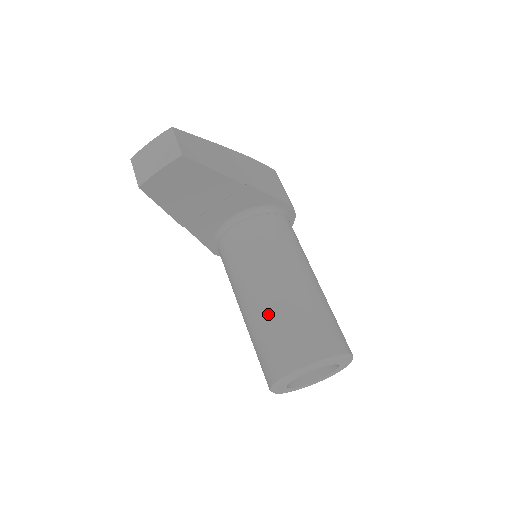
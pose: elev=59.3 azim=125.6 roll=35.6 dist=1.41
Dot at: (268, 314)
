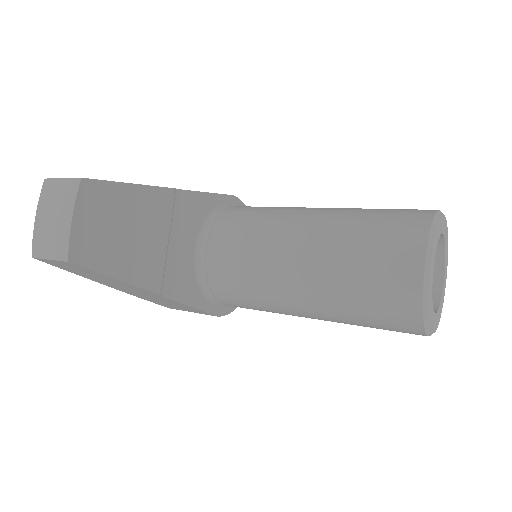
Dot at: (332, 263)
